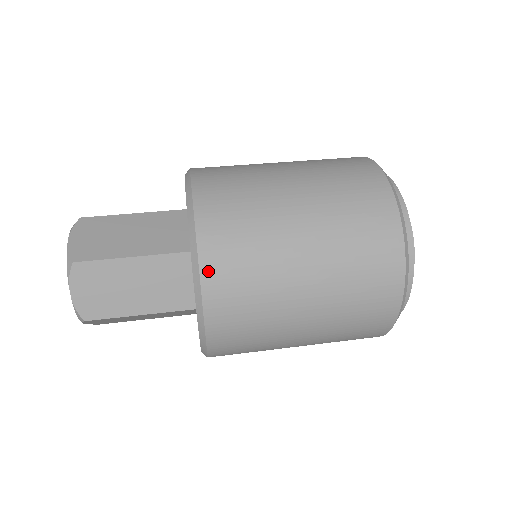
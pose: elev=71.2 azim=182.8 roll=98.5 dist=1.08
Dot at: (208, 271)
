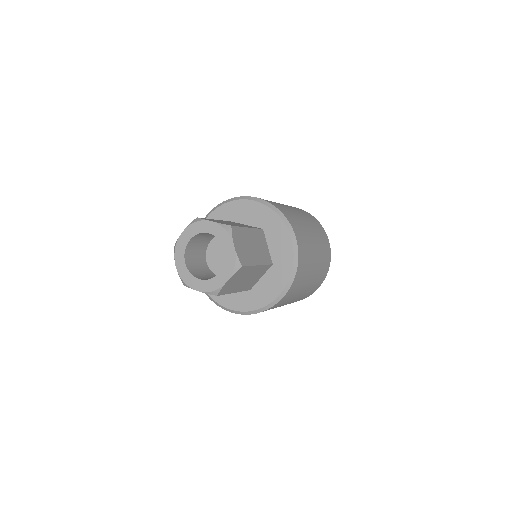
Dot at: (291, 224)
